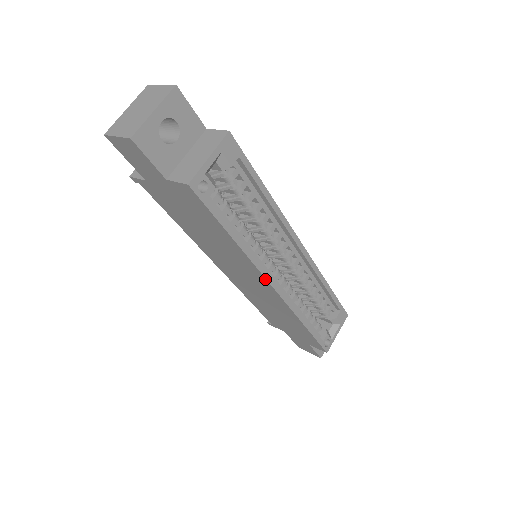
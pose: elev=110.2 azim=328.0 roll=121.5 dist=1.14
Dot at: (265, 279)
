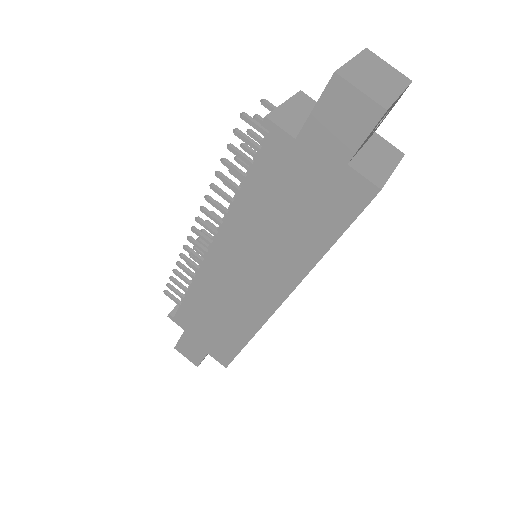
Dot at: (289, 293)
